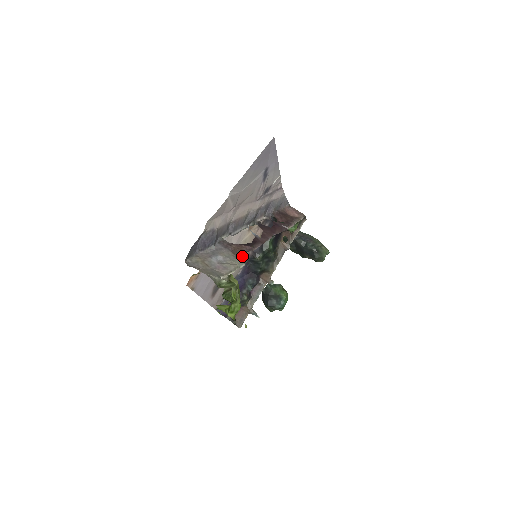
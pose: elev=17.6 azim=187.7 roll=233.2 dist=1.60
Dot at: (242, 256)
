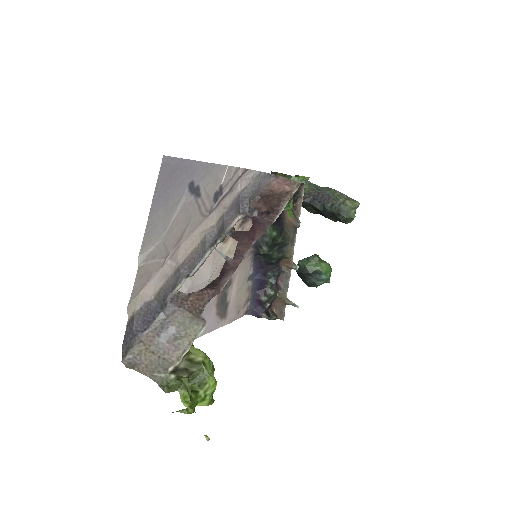
Dot at: occluded
